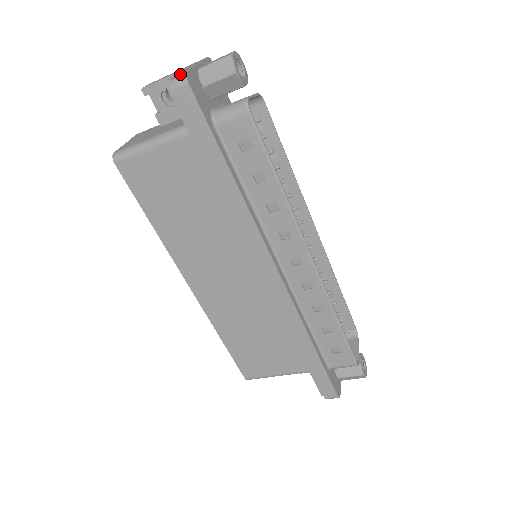
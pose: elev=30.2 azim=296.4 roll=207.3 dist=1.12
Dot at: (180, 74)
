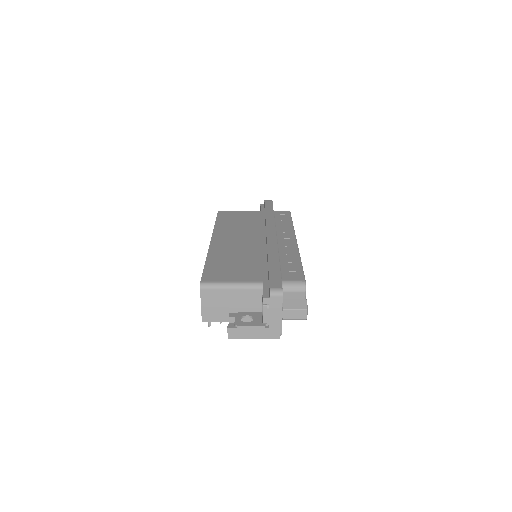
Dot at: occluded
